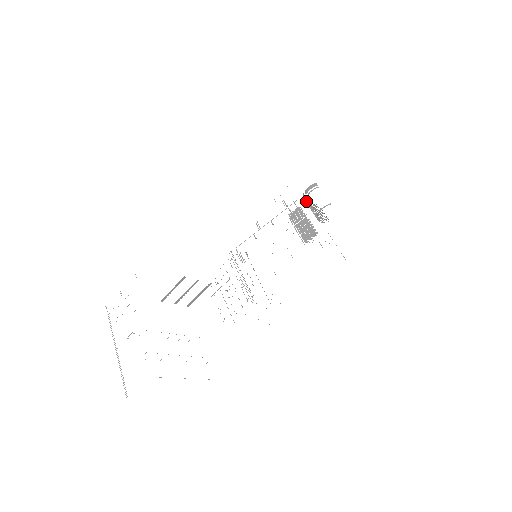
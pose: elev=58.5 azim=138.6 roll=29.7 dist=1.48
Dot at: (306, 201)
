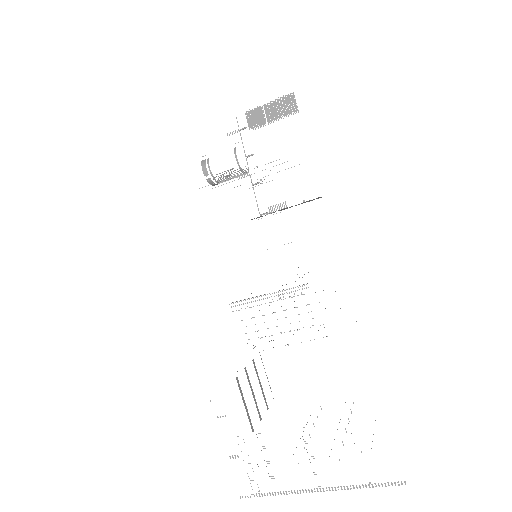
Dot at: occluded
